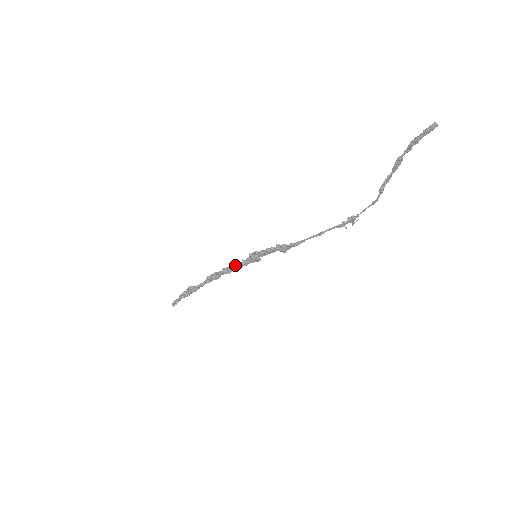
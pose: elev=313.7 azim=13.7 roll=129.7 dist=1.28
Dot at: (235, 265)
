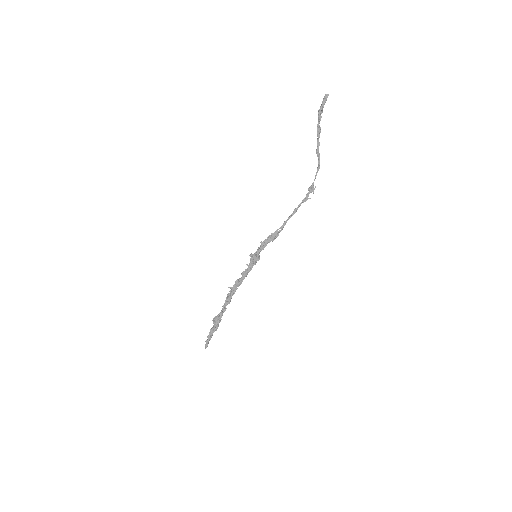
Dot at: (243, 272)
